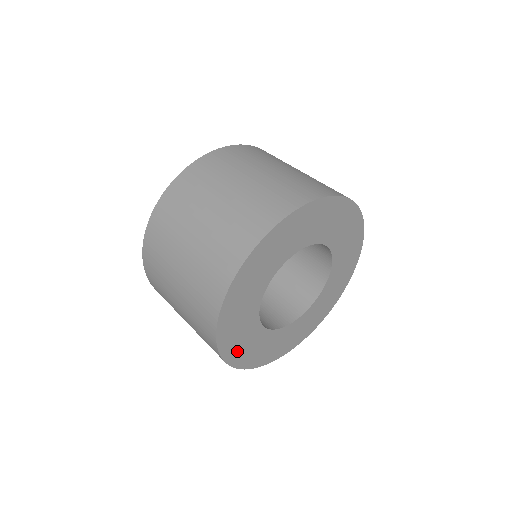
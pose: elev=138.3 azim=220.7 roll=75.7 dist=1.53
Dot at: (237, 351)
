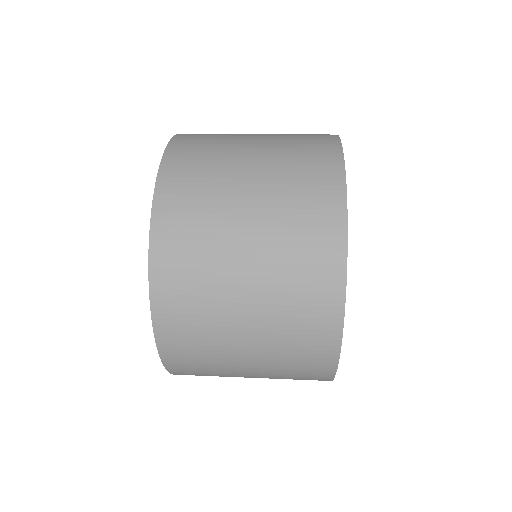
Dot at: occluded
